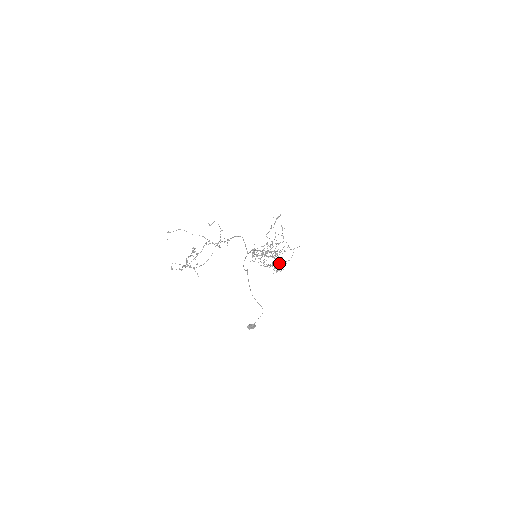
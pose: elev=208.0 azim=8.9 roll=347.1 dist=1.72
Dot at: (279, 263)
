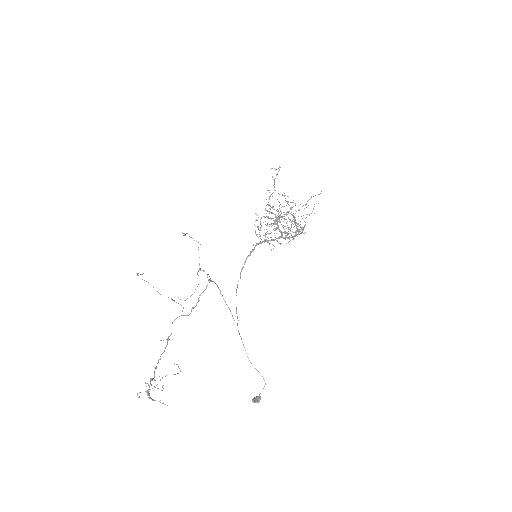
Dot at: (295, 232)
